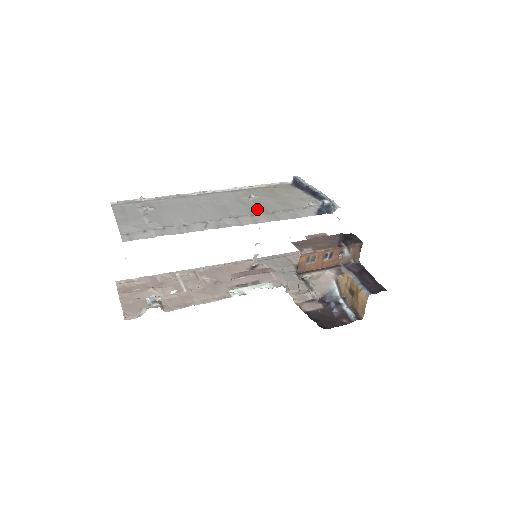
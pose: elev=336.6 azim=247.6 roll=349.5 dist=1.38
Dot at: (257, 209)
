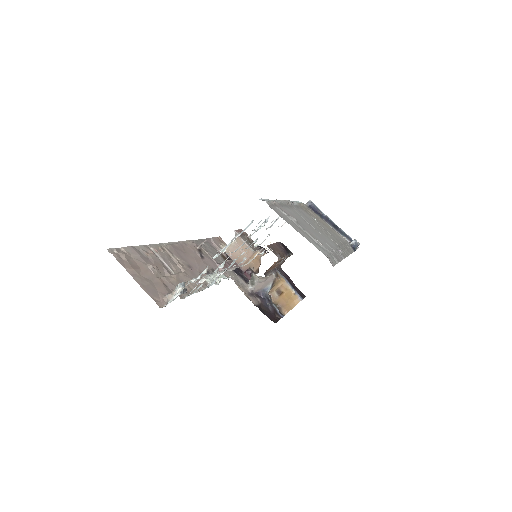
Dot at: (335, 238)
